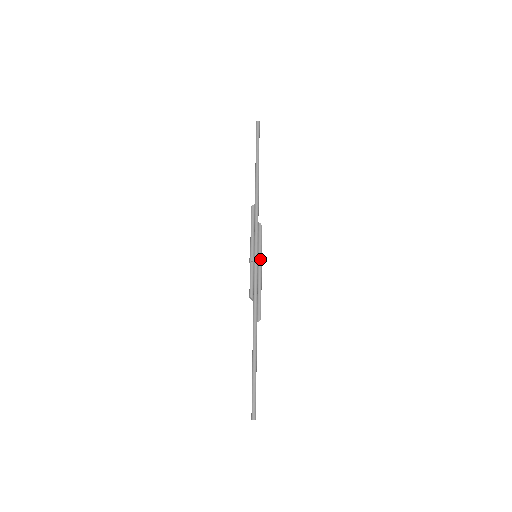
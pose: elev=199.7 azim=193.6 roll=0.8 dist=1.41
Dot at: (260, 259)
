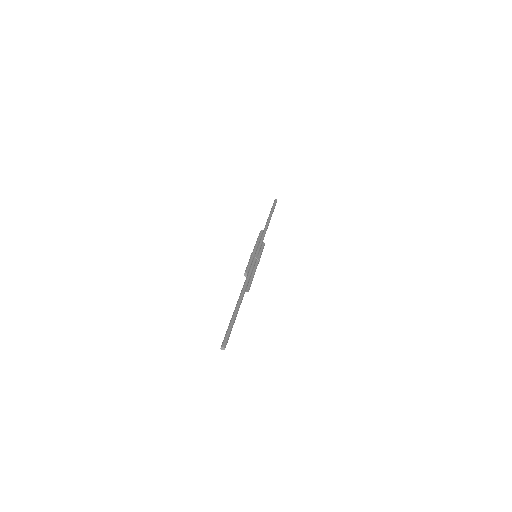
Dot at: (259, 259)
